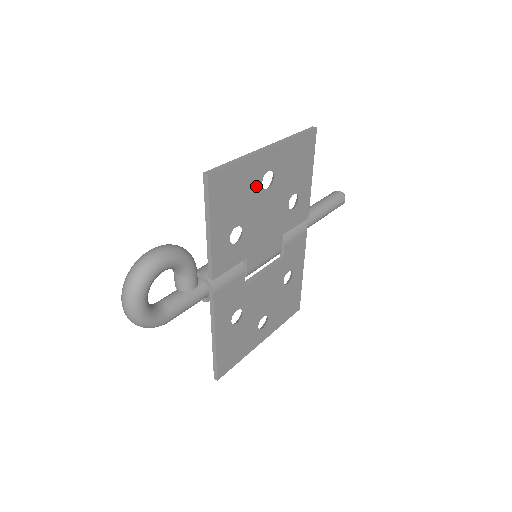
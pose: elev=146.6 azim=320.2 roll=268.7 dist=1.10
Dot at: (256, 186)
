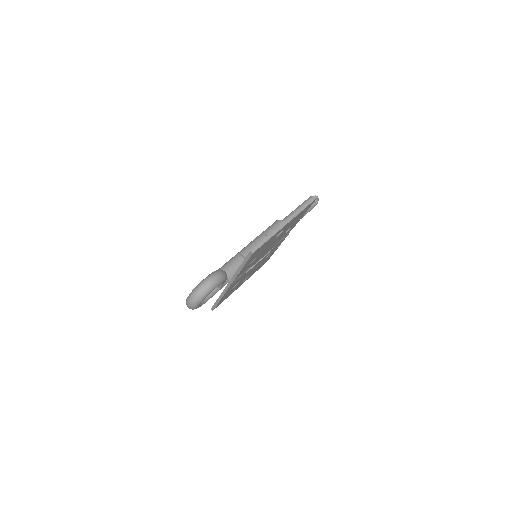
Dot at: occluded
